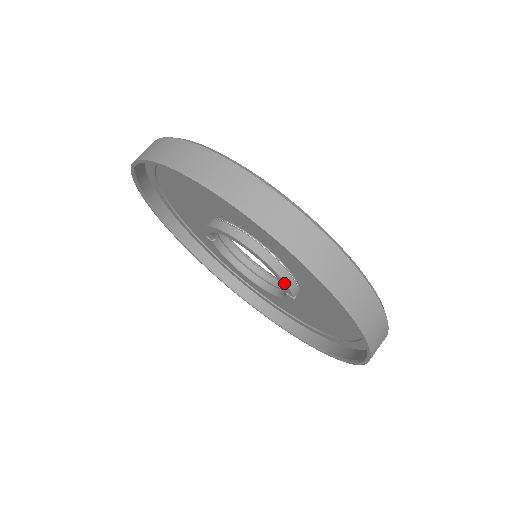
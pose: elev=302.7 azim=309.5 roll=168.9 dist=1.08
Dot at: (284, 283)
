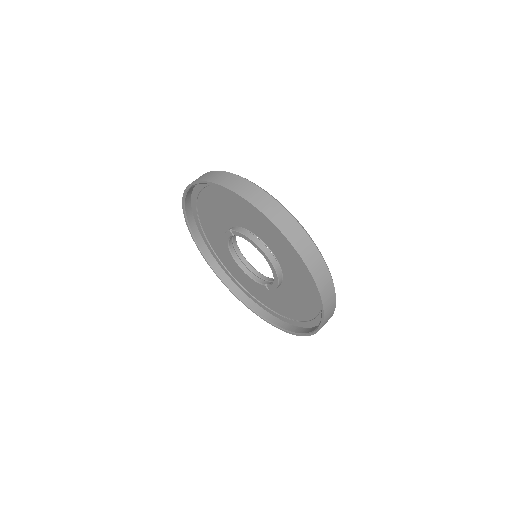
Dot at: (275, 287)
